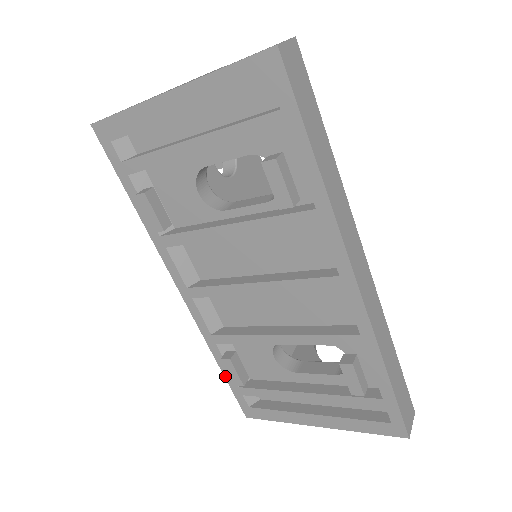
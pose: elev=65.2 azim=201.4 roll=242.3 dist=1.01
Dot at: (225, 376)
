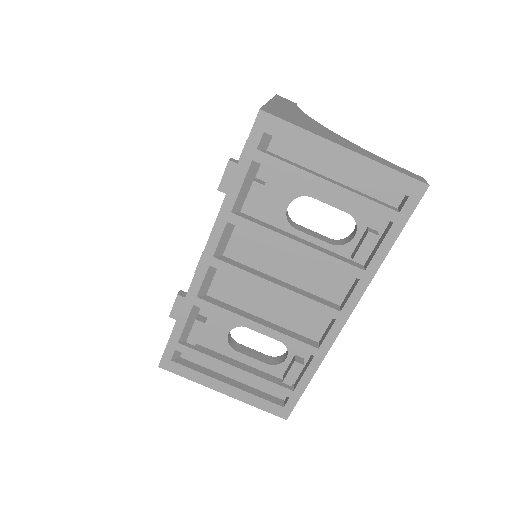
Dot at: (174, 330)
